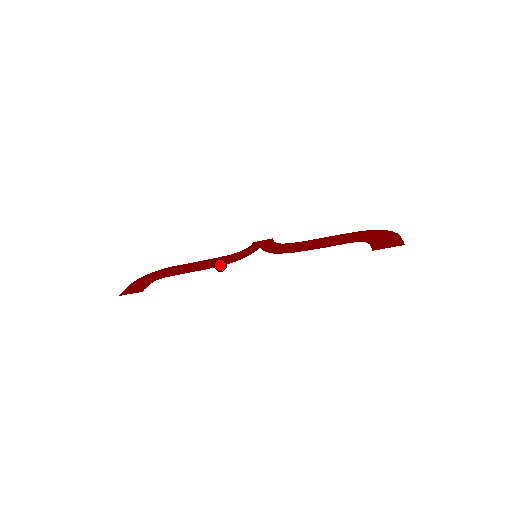
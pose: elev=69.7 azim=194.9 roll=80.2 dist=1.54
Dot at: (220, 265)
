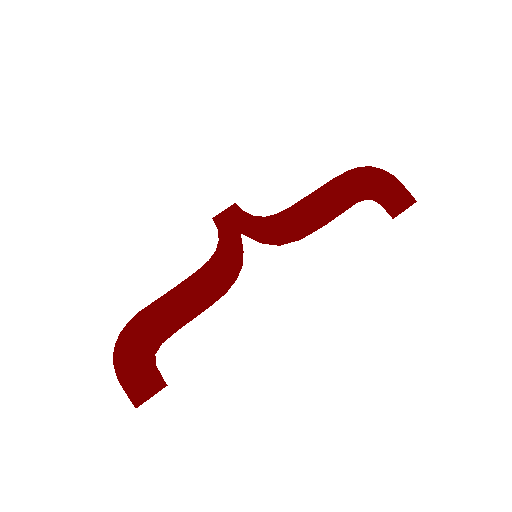
Dot at: (224, 291)
